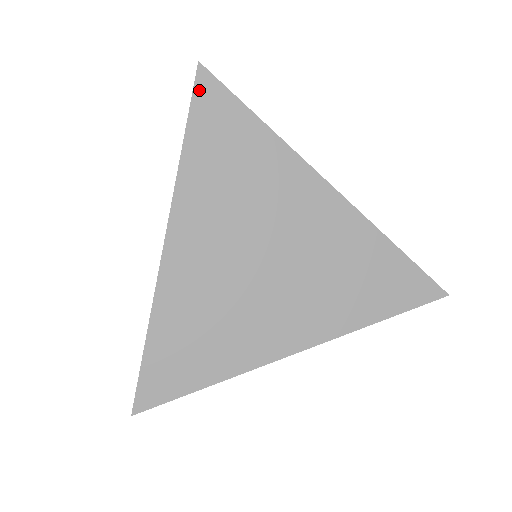
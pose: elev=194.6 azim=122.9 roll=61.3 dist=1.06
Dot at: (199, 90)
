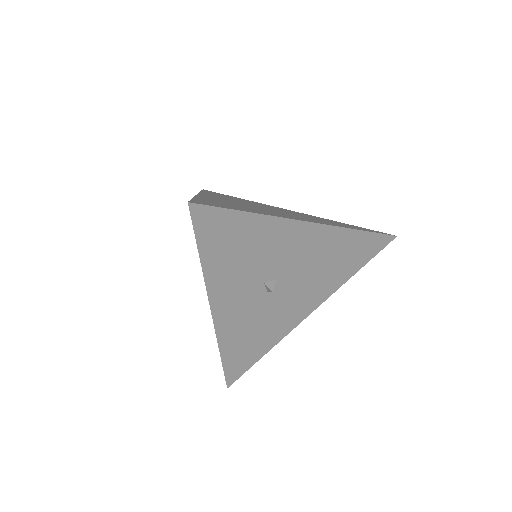
Dot at: occluded
